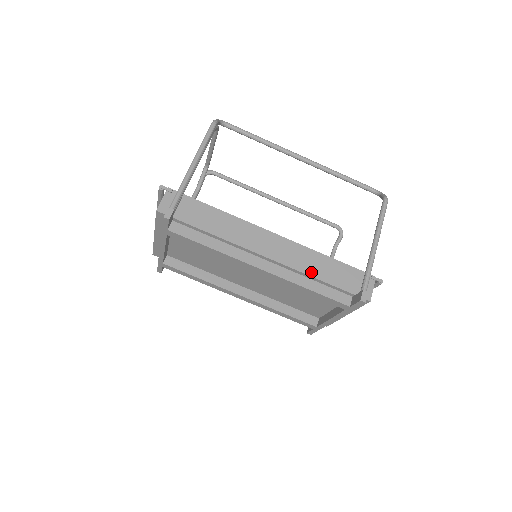
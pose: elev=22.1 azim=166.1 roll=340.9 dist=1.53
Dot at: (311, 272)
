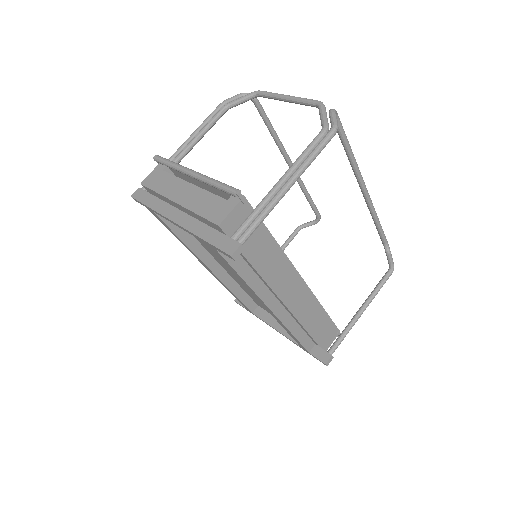
Dot at: (305, 323)
